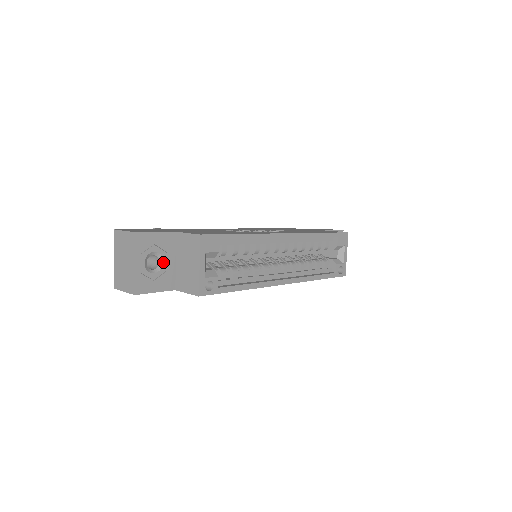
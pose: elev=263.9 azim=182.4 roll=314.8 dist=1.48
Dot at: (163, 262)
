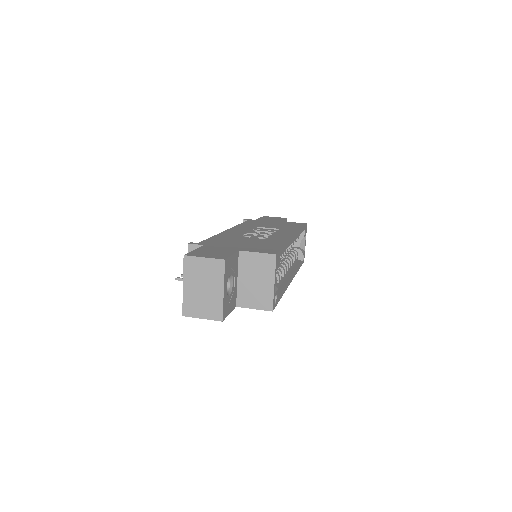
Dot at: (233, 283)
